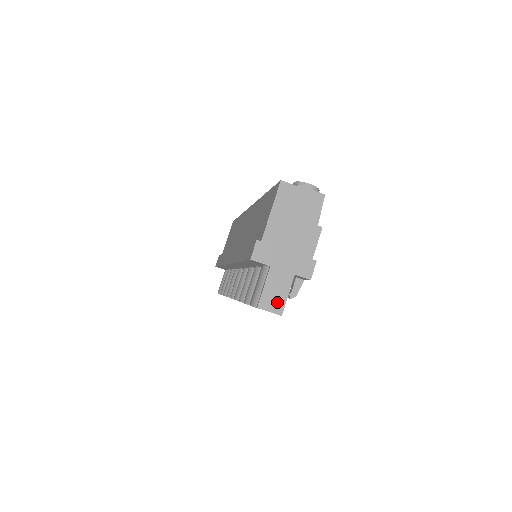
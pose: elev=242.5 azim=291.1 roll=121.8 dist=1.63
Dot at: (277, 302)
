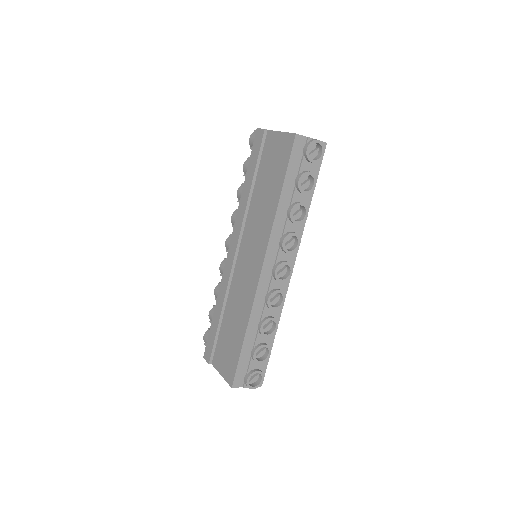
Dot at: occluded
